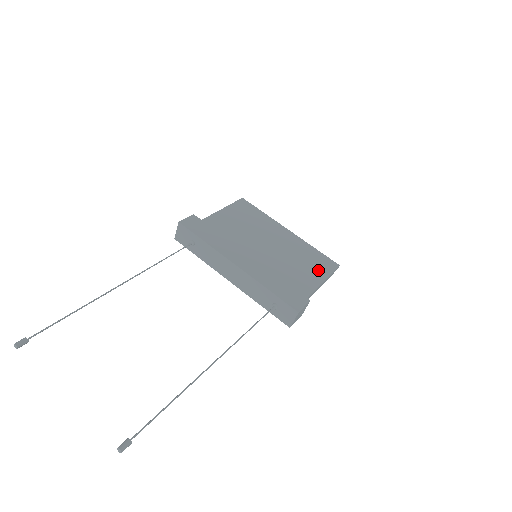
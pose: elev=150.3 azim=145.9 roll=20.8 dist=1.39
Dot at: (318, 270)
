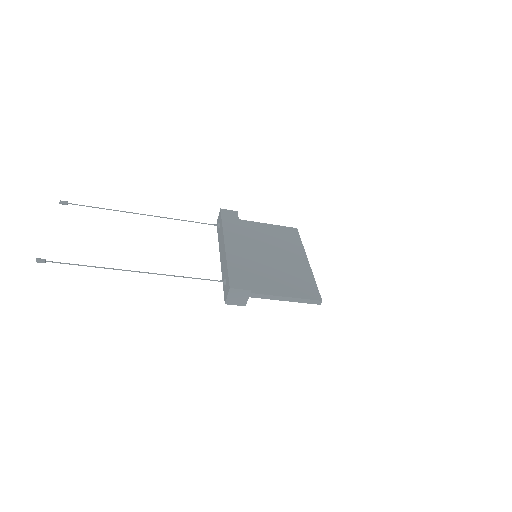
Dot at: (295, 290)
